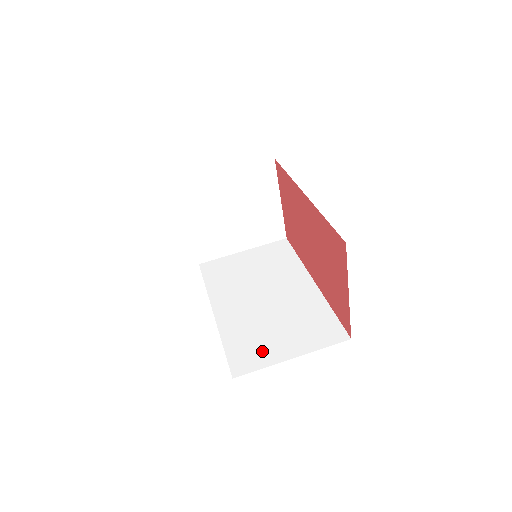
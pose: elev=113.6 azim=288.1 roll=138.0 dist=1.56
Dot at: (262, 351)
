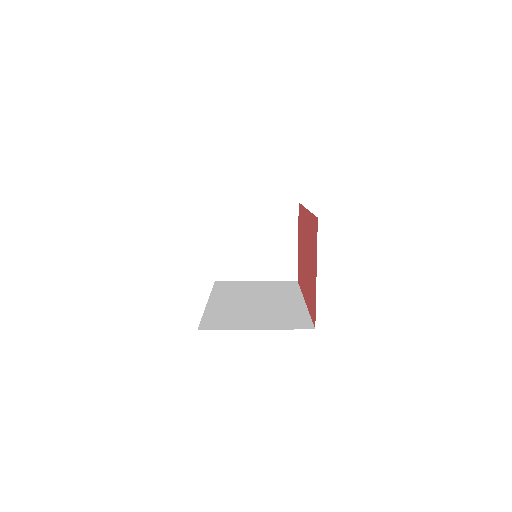
Dot at: (233, 322)
